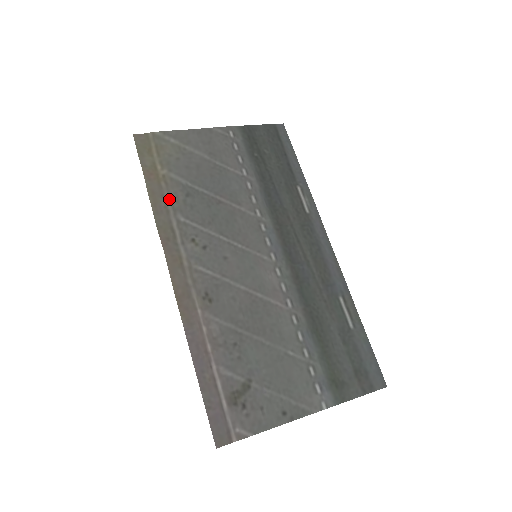
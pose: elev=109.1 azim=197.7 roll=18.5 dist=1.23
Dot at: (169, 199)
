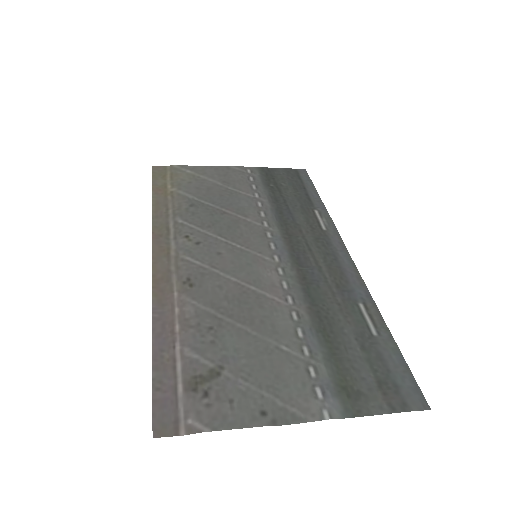
Dot at: (172, 207)
